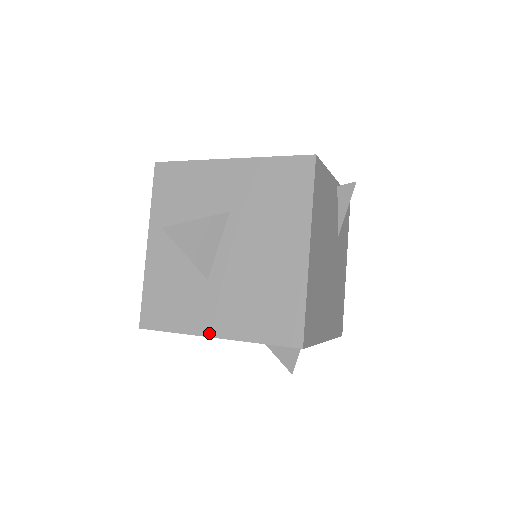
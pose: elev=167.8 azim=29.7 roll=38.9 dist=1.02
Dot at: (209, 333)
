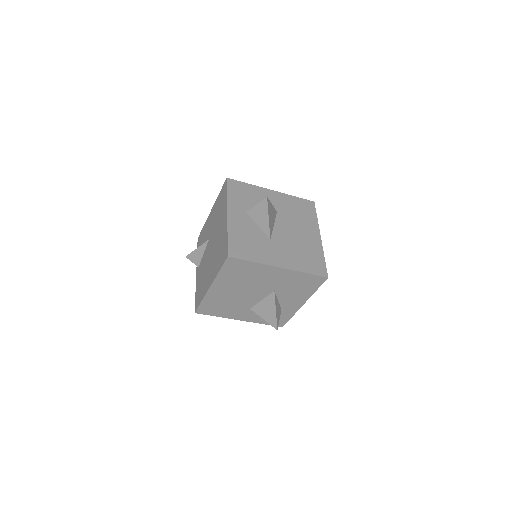
Dot at: (276, 265)
